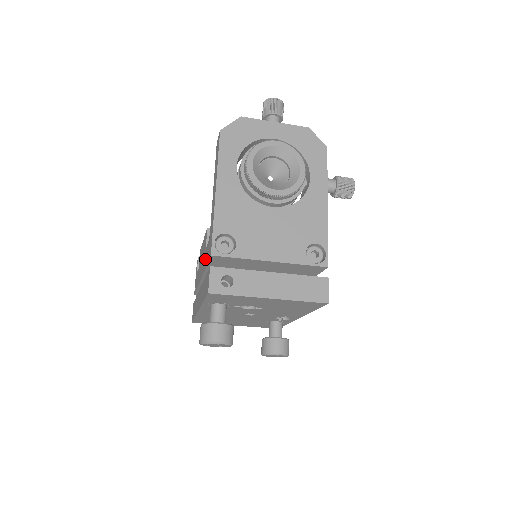
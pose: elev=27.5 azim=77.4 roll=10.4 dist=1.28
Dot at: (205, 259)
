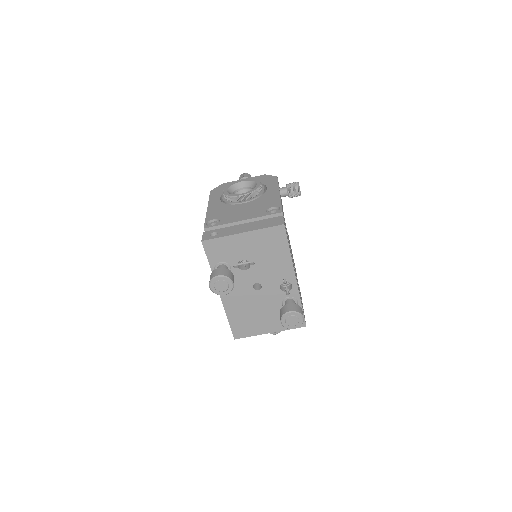
Dot at: occluded
